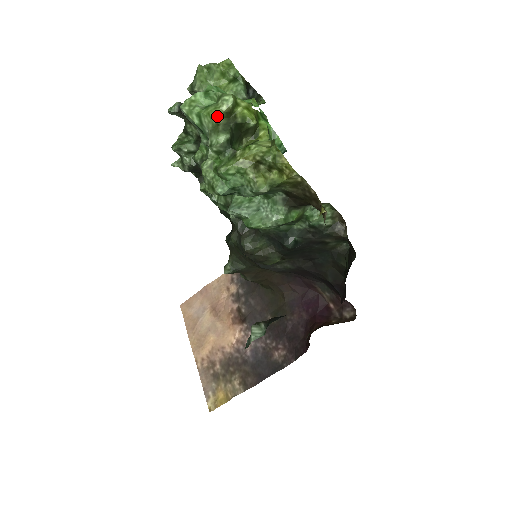
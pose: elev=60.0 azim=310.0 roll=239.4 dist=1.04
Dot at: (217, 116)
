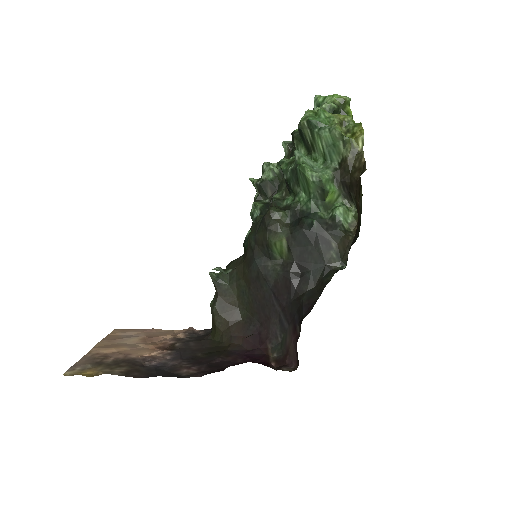
Dot at: (337, 98)
